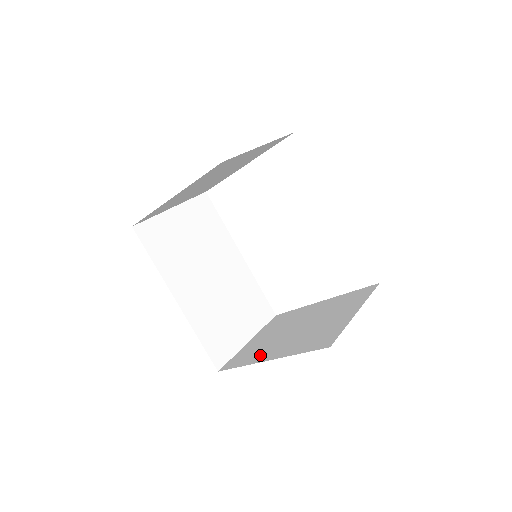
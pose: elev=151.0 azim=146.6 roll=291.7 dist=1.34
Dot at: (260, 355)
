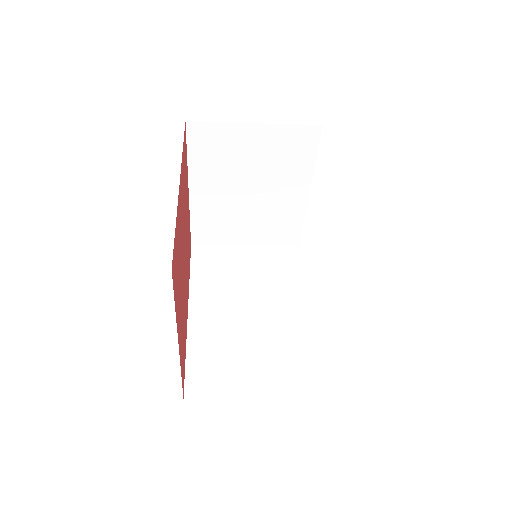
Dot at: occluded
